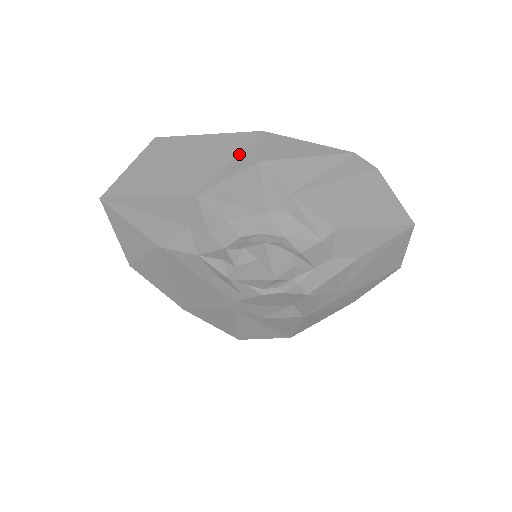
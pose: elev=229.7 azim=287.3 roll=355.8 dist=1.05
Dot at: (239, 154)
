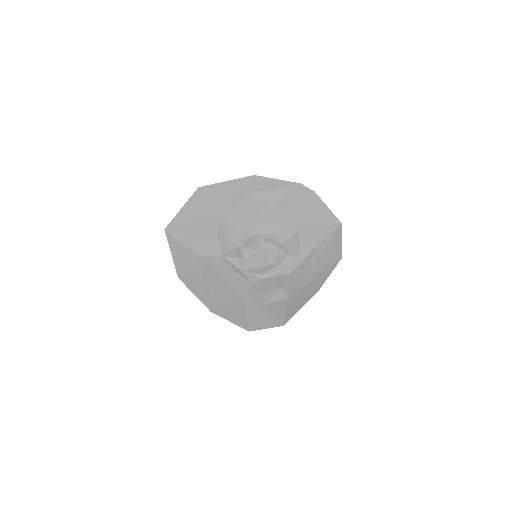
Dot at: (243, 189)
